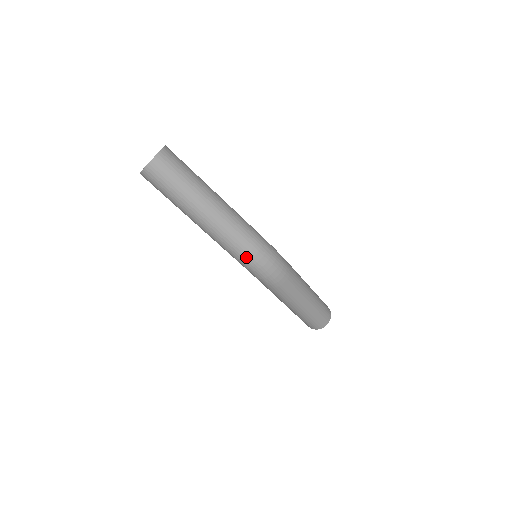
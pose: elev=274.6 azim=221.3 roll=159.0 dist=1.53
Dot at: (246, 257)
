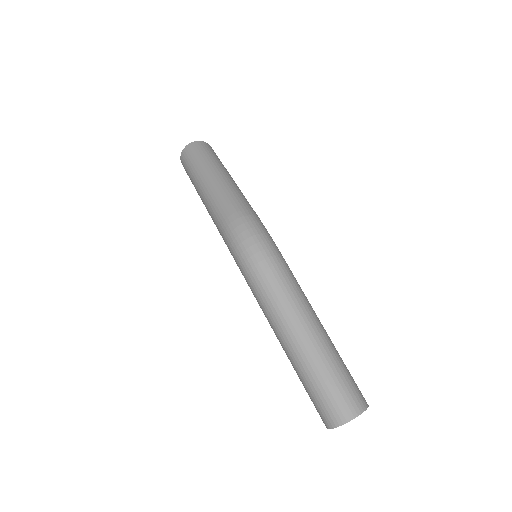
Dot at: (226, 223)
